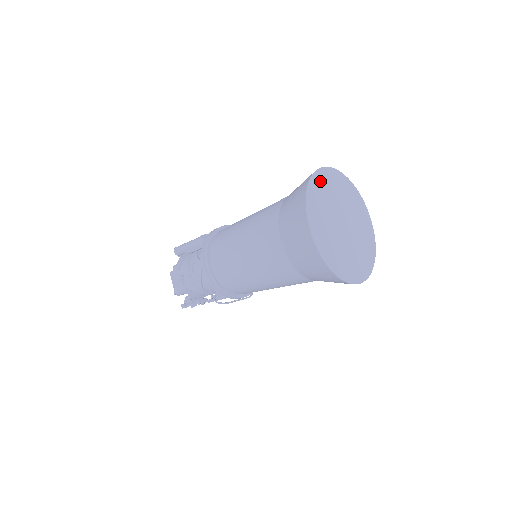
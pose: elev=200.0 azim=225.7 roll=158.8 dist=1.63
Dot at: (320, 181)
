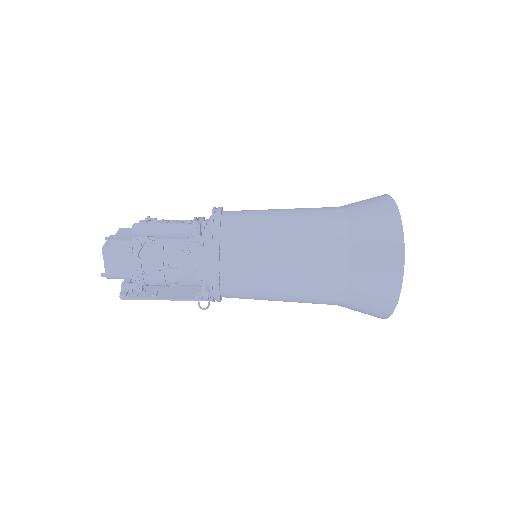
Dot at: occluded
